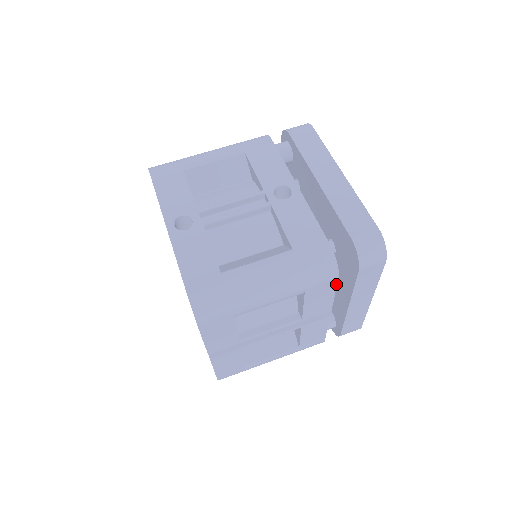
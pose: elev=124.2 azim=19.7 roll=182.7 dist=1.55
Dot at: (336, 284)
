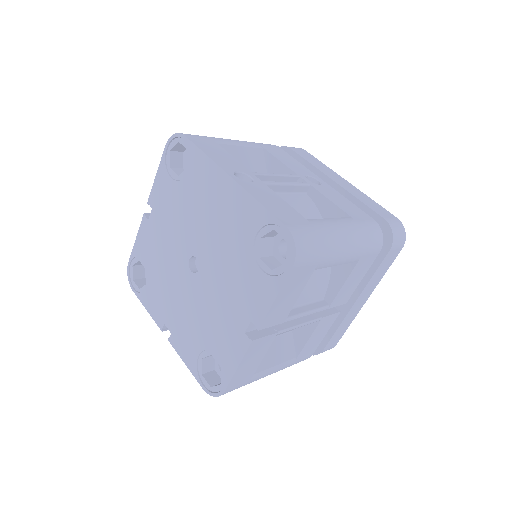
Dot at: (373, 261)
